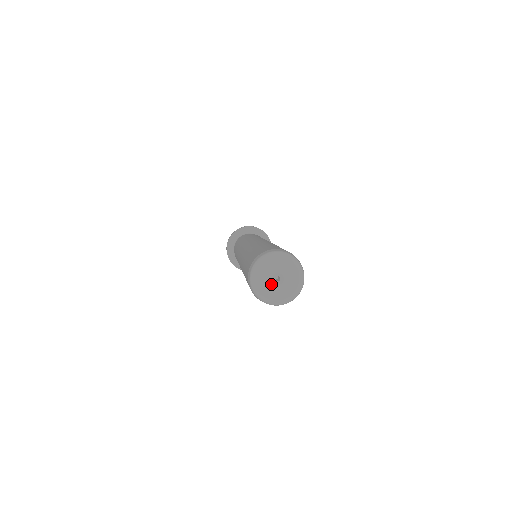
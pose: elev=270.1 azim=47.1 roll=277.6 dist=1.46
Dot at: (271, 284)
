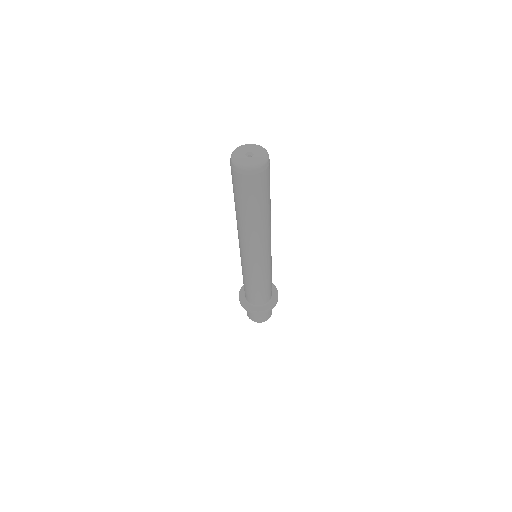
Dot at: (244, 156)
